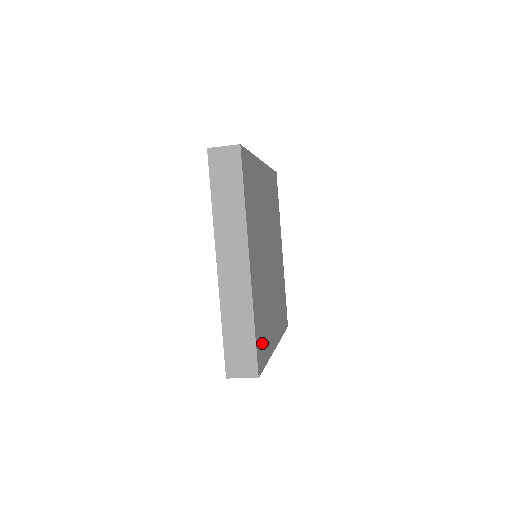
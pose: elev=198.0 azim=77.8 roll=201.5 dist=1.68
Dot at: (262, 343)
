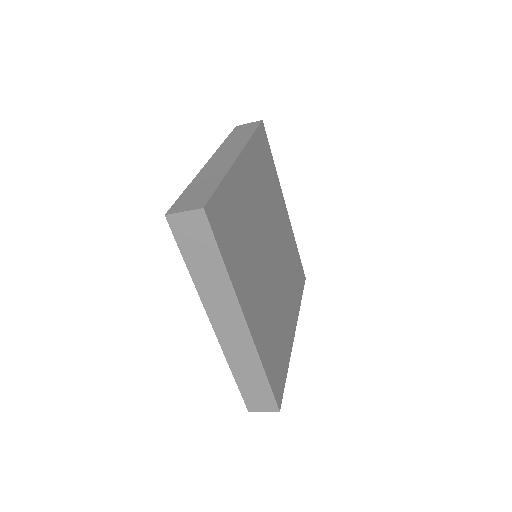
Dot at: (278, 369)
